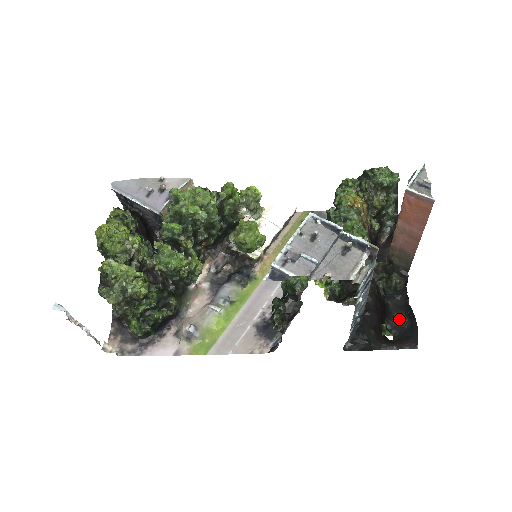
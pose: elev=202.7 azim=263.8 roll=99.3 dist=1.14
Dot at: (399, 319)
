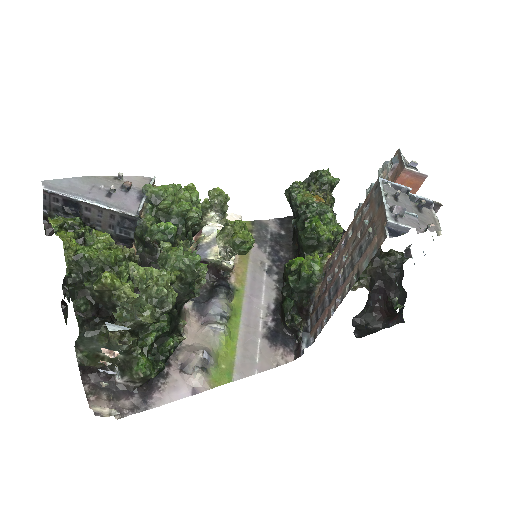
Dot at: (402, 292)
